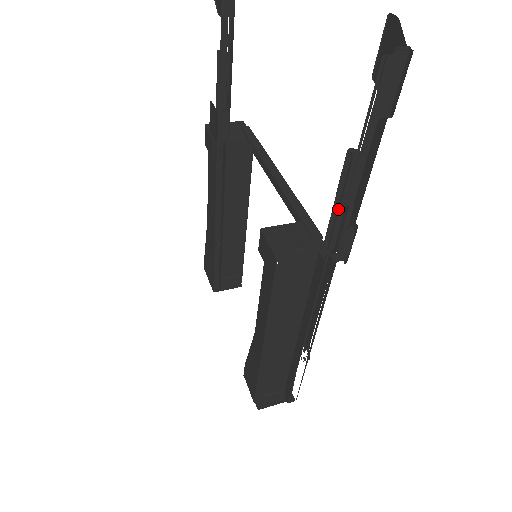
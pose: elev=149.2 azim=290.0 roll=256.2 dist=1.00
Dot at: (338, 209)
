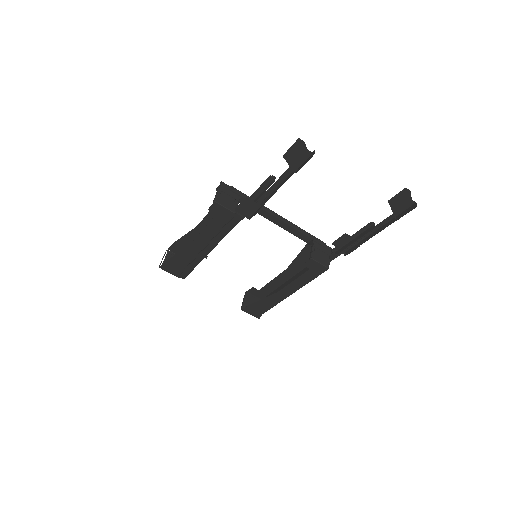
Dot at: (349, 238)
